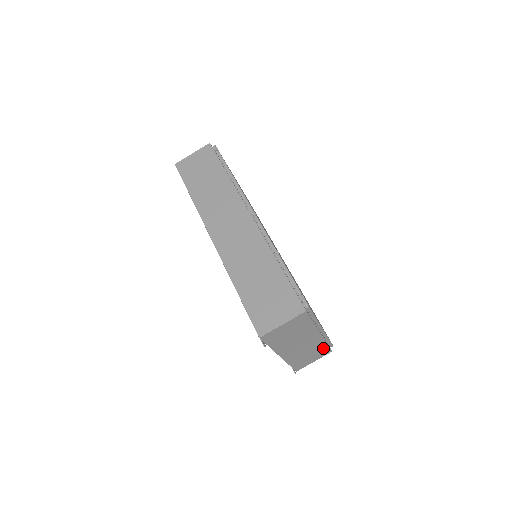
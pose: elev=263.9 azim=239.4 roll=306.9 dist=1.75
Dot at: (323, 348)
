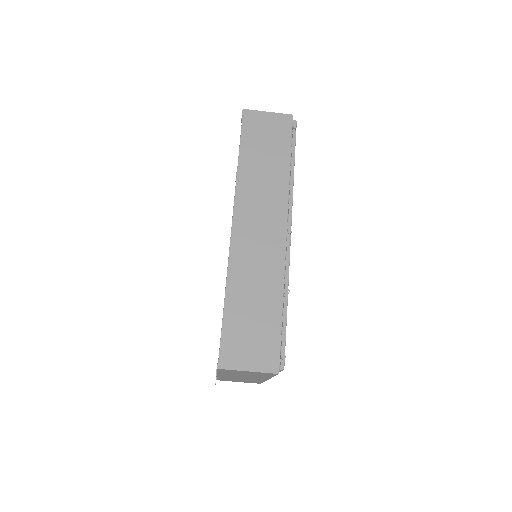
Dot at: occluded
